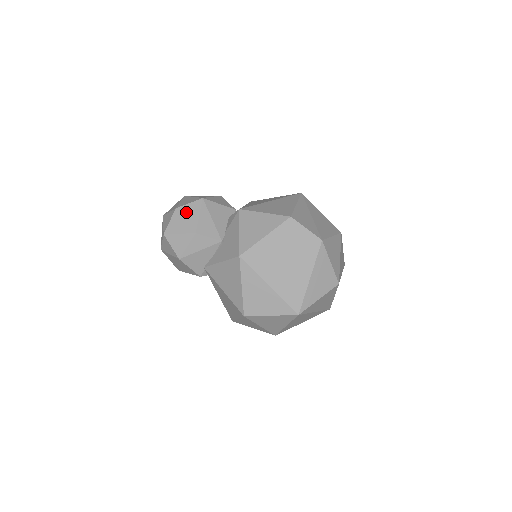
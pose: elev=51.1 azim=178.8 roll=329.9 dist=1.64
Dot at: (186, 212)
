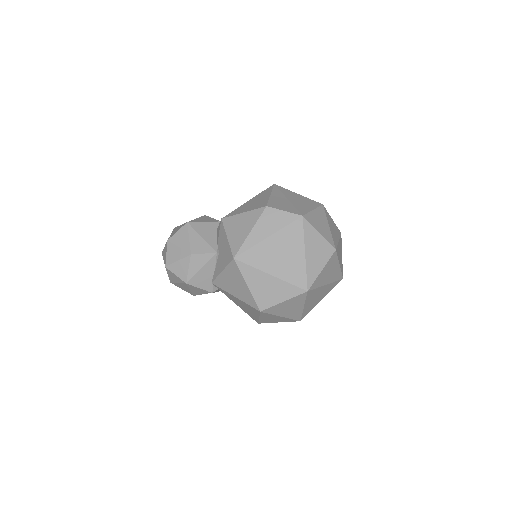
Dot at: (177, 240)
